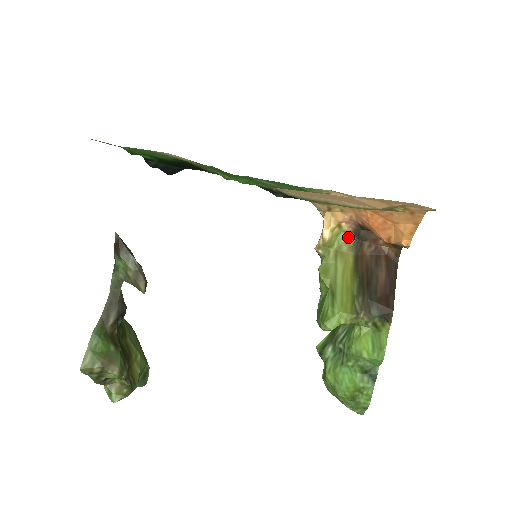
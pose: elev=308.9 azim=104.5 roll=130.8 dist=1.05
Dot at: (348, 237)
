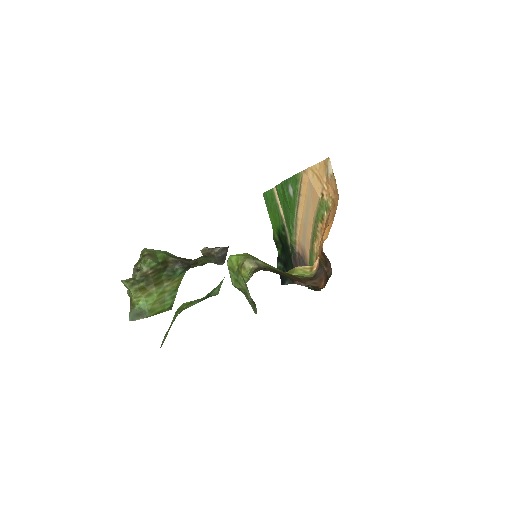
Dot at: occluded
